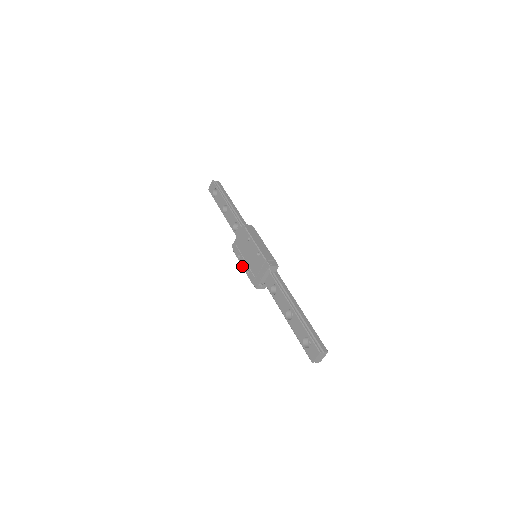
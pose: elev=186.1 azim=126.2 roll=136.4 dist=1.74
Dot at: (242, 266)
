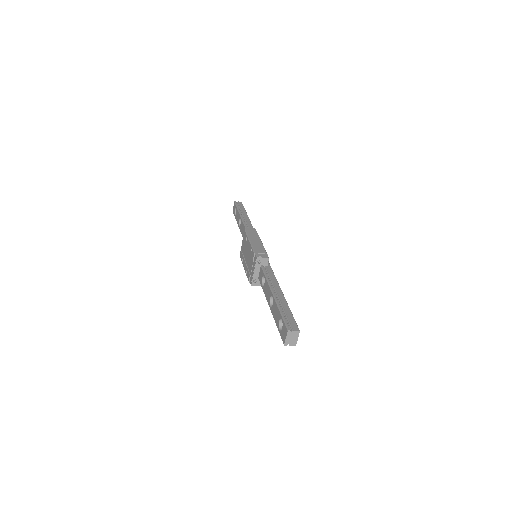
Dot at: (244, 268)
